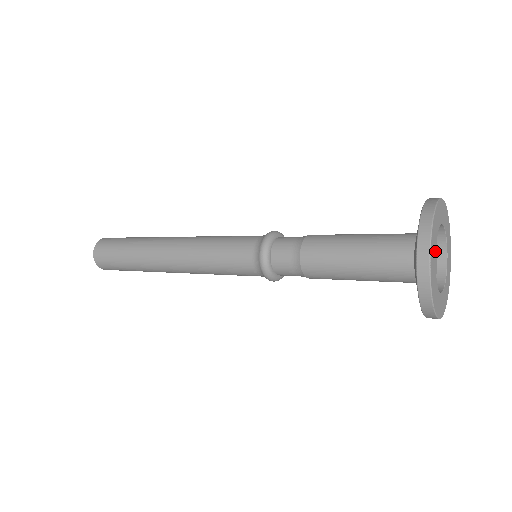
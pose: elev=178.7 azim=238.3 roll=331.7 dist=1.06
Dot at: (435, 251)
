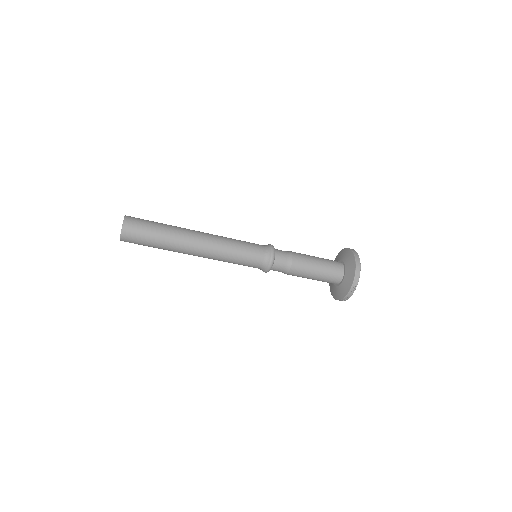
Dot at: occluded
